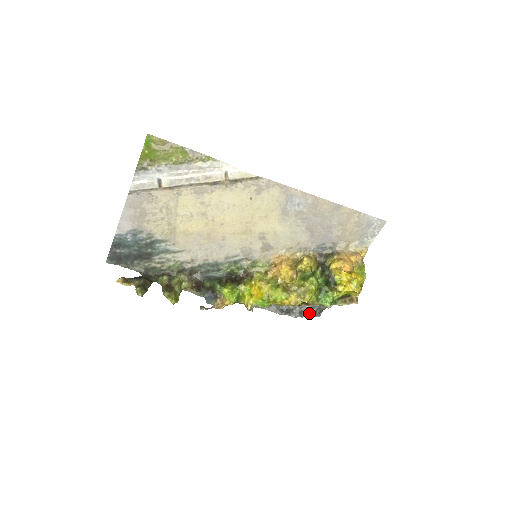
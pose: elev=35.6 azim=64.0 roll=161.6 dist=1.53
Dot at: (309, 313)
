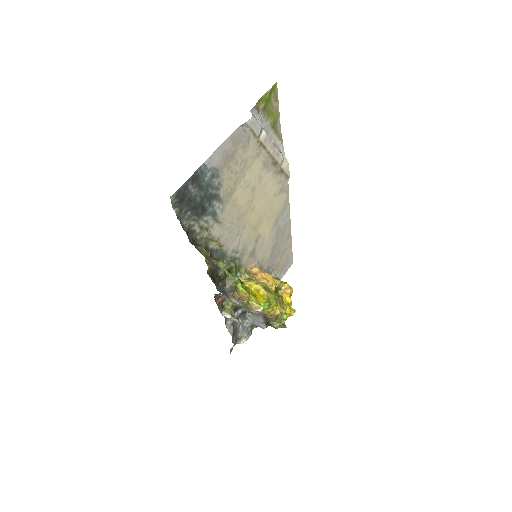
Dot at: occluded
